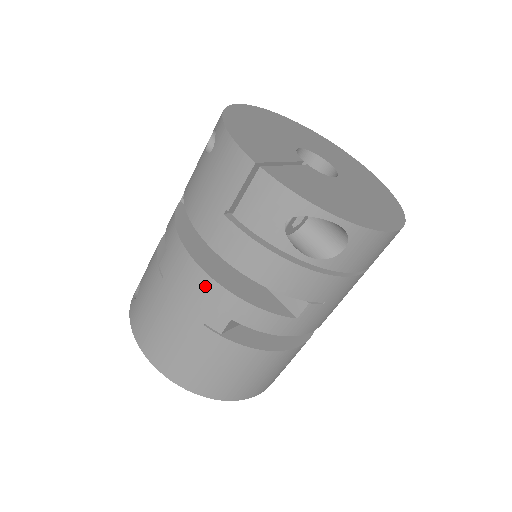
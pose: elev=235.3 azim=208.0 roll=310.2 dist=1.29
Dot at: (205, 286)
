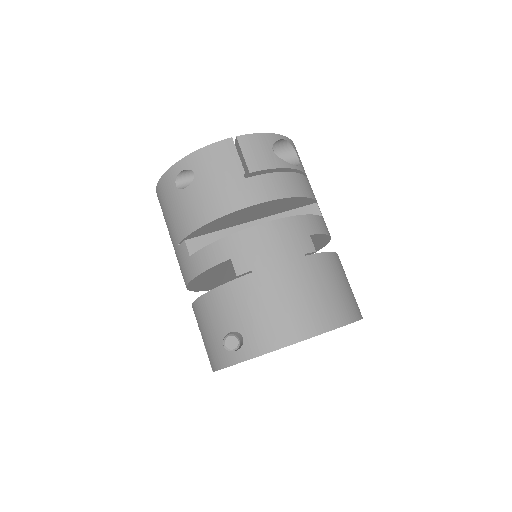
Dot at: (280, 229)
